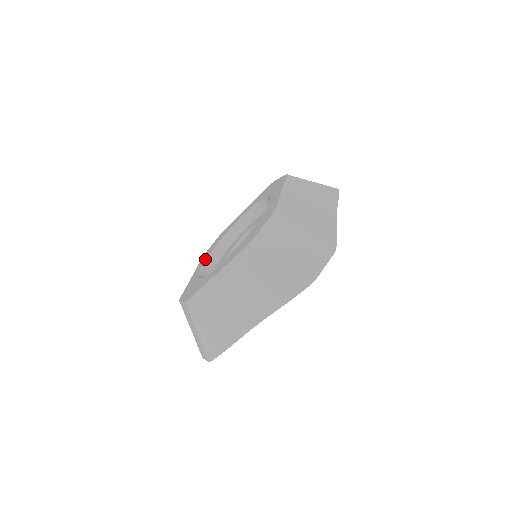
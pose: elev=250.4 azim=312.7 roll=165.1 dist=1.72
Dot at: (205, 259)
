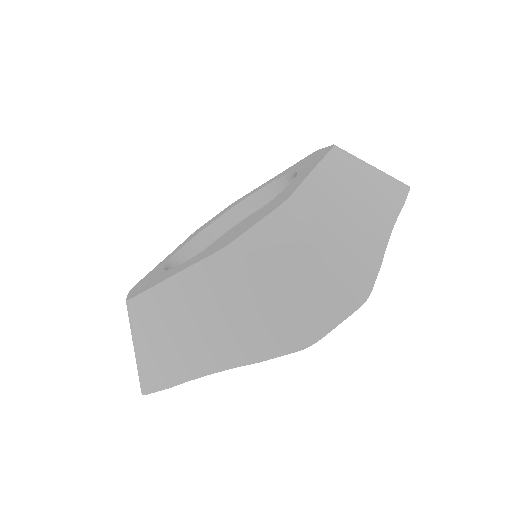
Dot at: (191, 238)
